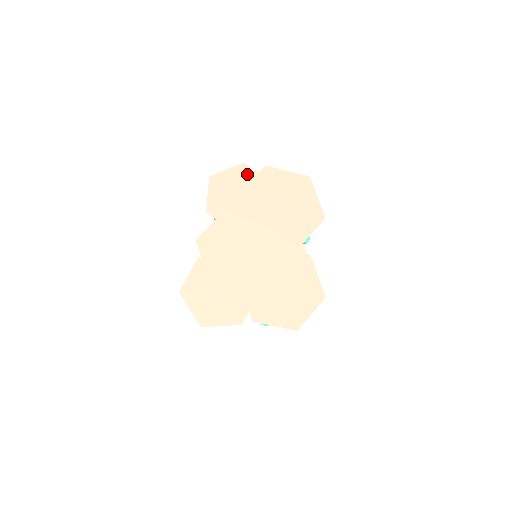
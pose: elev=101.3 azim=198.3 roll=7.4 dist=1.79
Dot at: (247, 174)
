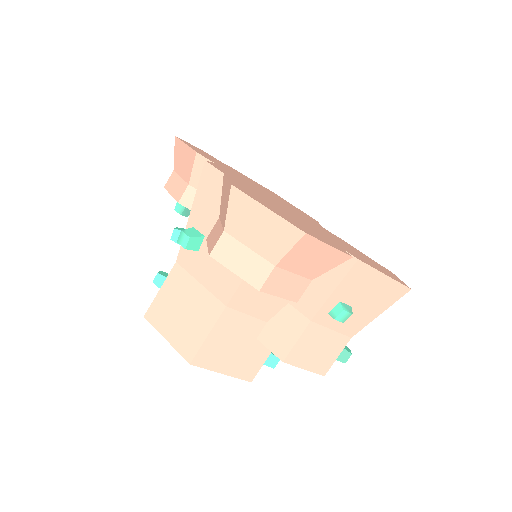
Dot at: occluded
